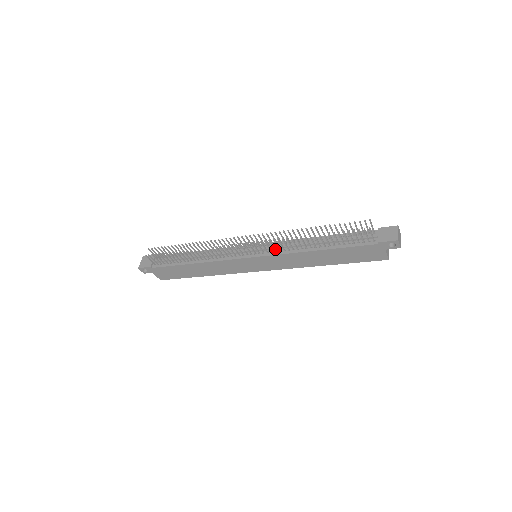
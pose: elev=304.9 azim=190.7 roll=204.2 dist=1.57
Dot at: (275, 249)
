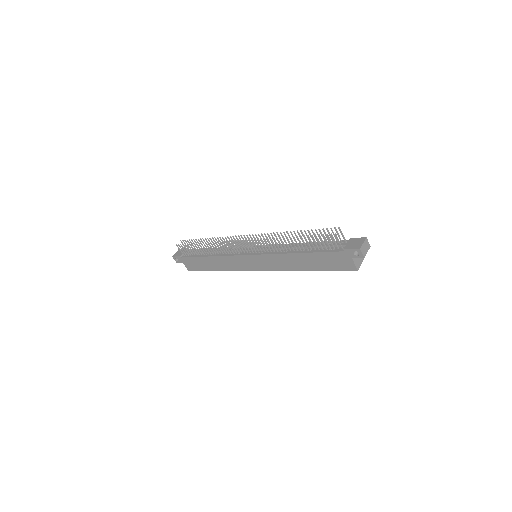
Dot at: (267, 249)
